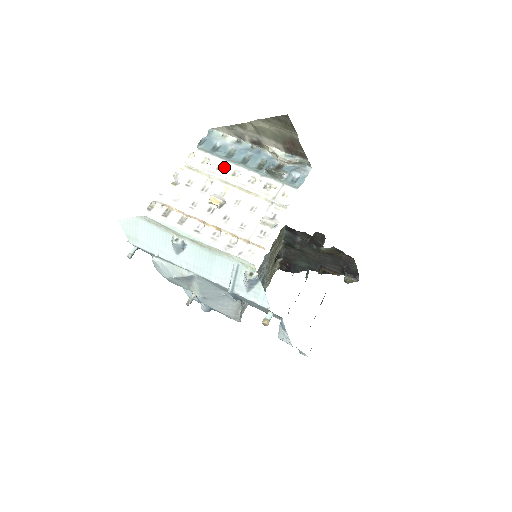
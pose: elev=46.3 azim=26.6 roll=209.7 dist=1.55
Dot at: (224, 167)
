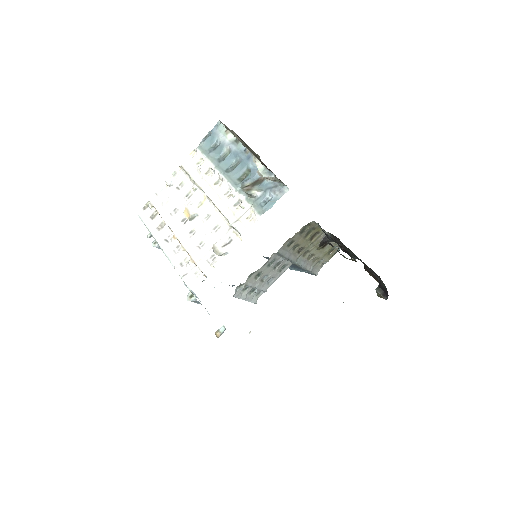
Dot at: (212, 172)
